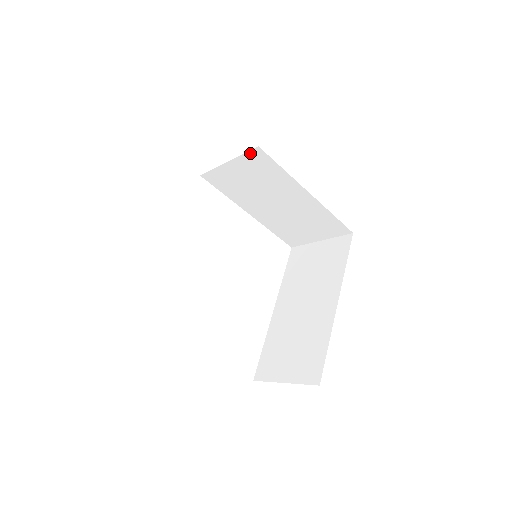
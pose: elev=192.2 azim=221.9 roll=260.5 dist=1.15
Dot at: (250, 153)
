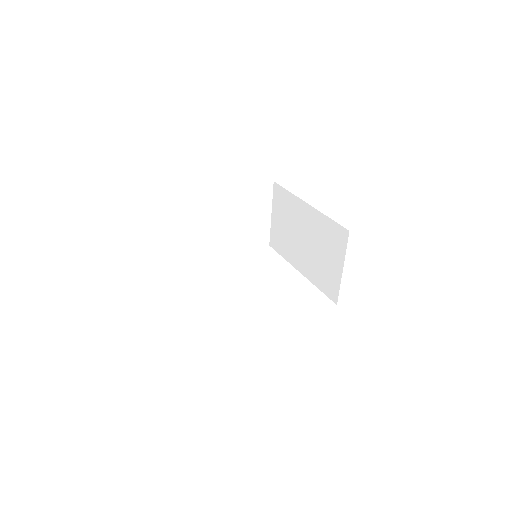
Dot at: (274, 193)
